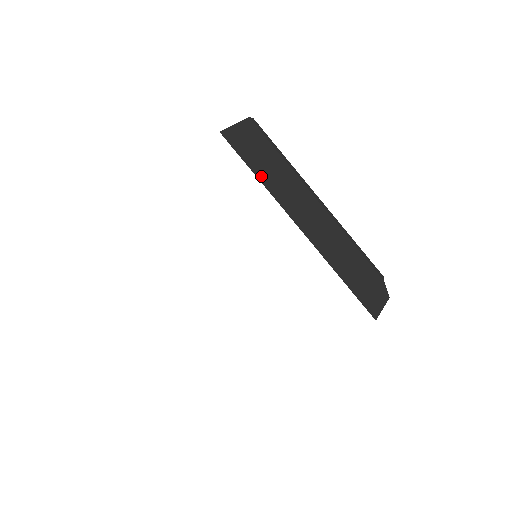
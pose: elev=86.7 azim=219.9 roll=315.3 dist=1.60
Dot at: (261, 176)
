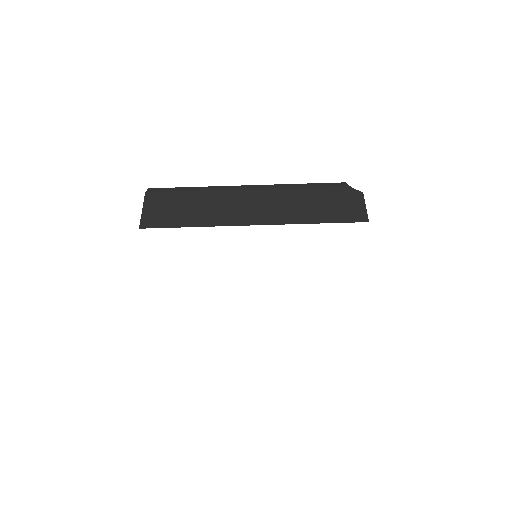
Dot at: (194, 223)
